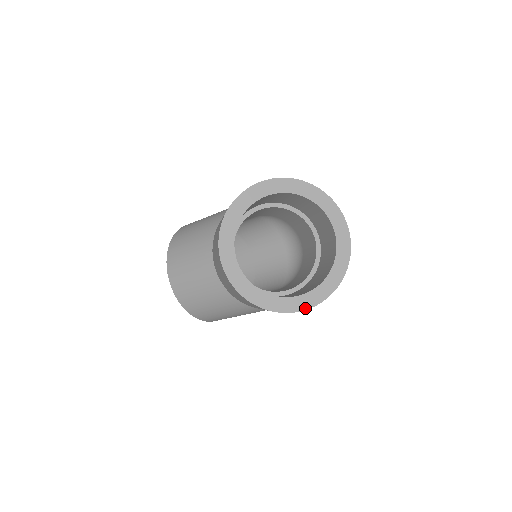
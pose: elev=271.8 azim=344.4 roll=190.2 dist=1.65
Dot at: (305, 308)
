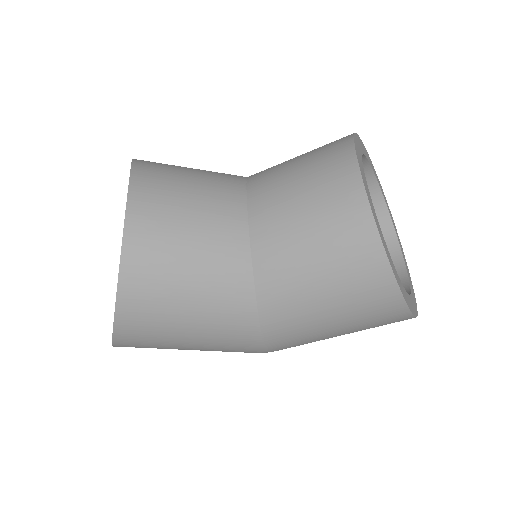
Dot at: (410, 308)
